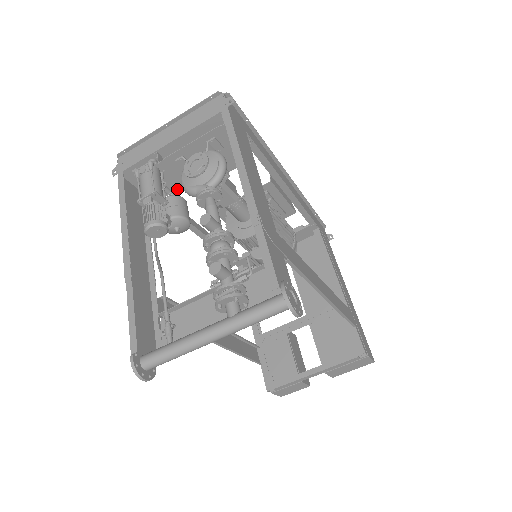
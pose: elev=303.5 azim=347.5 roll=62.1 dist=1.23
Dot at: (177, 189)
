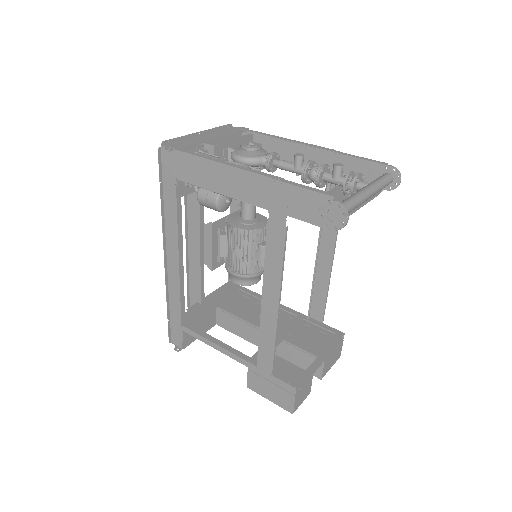
Dot at: occluded
